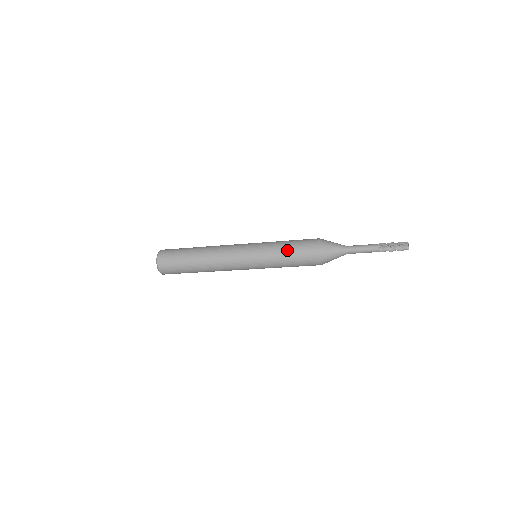
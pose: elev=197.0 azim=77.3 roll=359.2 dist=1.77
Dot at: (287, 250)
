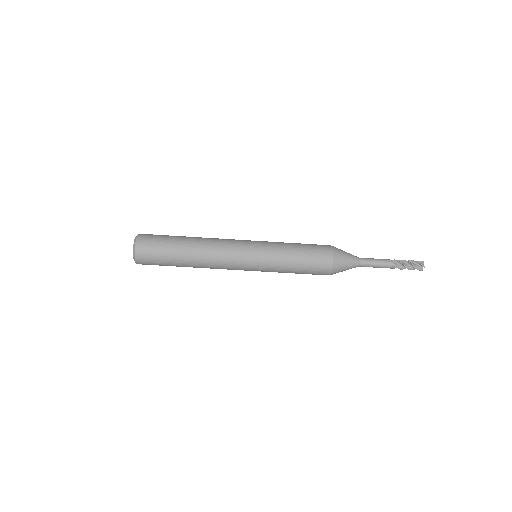
Dot at: (296, 244)
